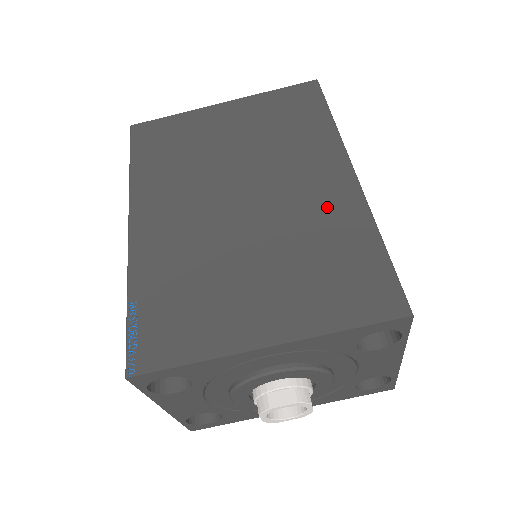
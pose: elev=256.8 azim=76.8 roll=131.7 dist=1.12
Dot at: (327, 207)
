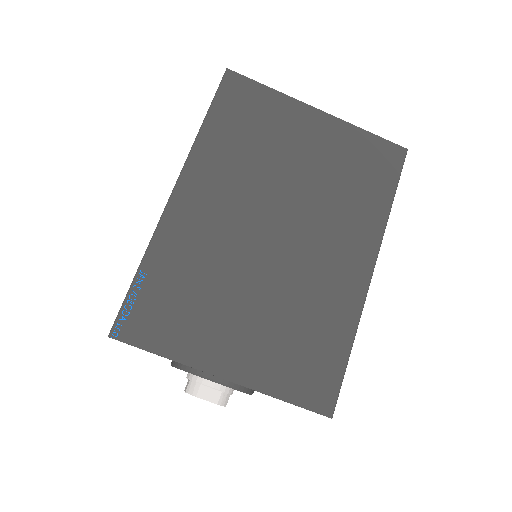
Dot at: (334, 289)
